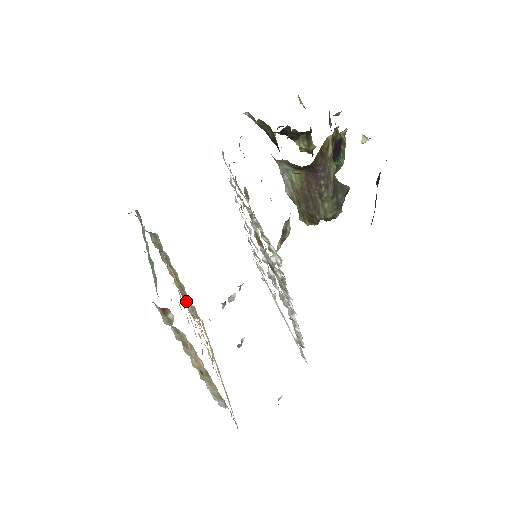
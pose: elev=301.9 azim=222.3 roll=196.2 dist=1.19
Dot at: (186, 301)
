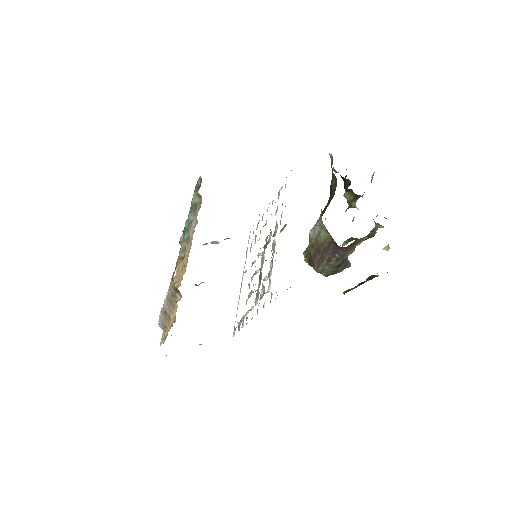
Dot at: occluded
